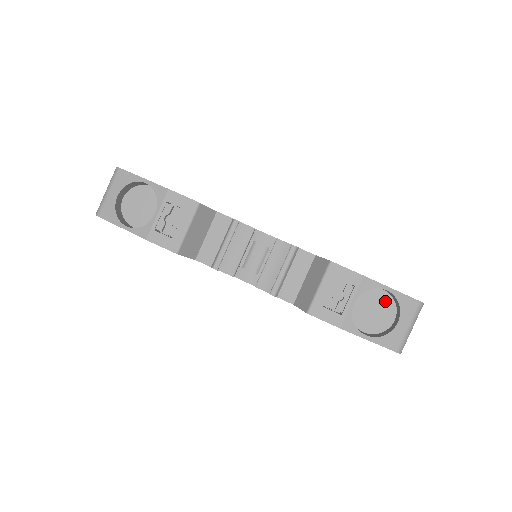
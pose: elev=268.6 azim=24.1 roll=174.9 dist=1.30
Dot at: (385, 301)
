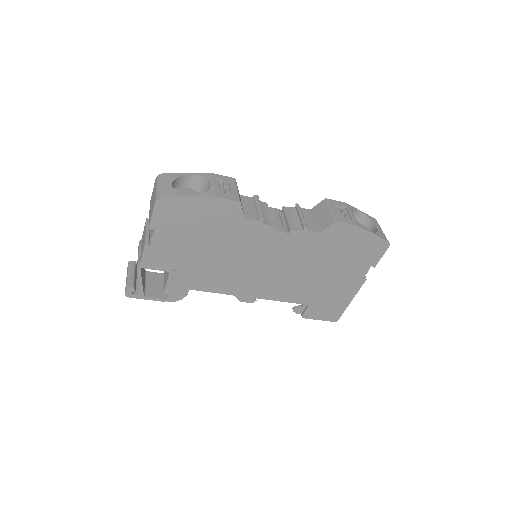
Dot at: occluded
